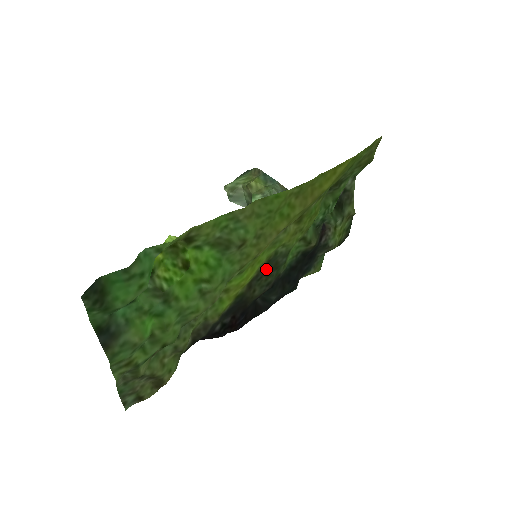
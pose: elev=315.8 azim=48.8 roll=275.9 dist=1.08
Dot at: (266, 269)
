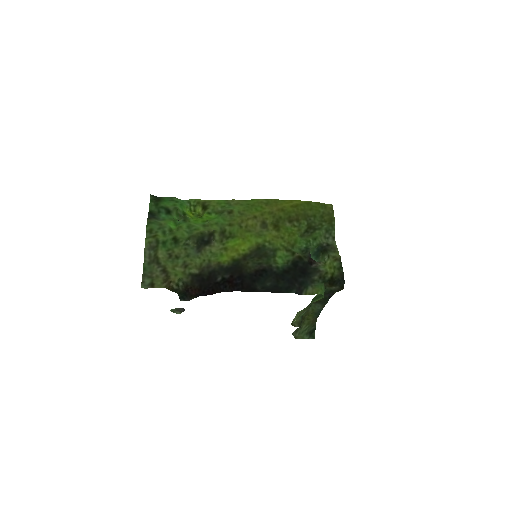
Dot at: (258, 254)
